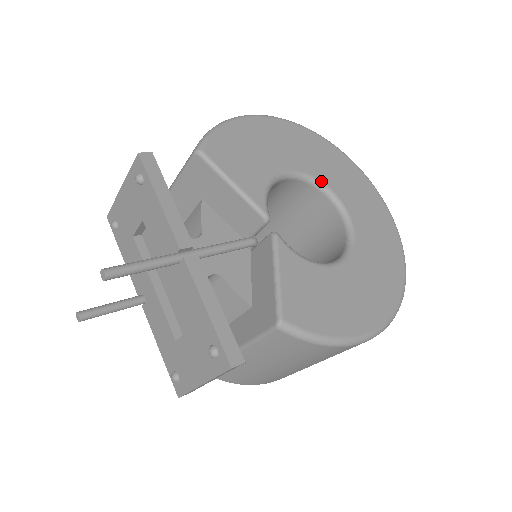
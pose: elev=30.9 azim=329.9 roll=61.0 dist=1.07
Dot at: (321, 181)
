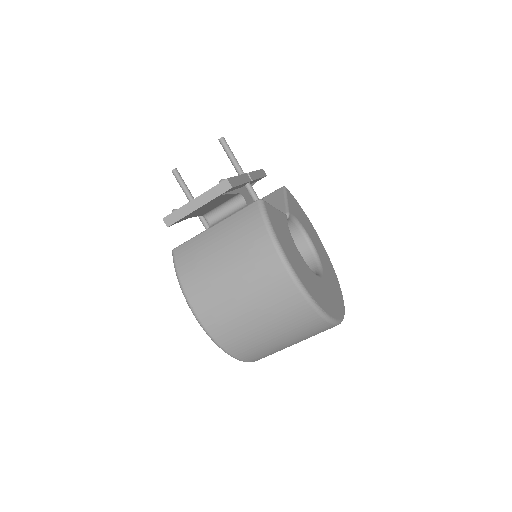
Dot at: (321, 261)
